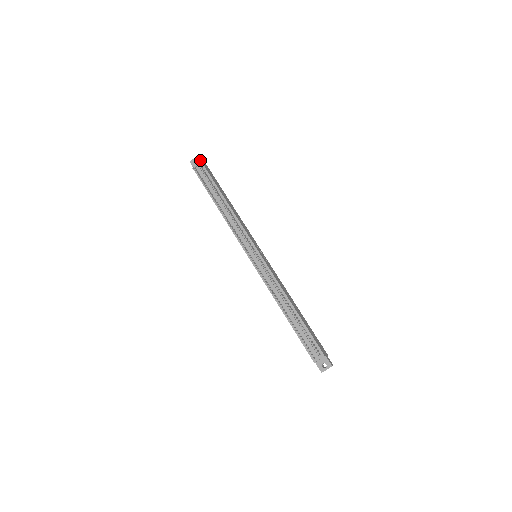
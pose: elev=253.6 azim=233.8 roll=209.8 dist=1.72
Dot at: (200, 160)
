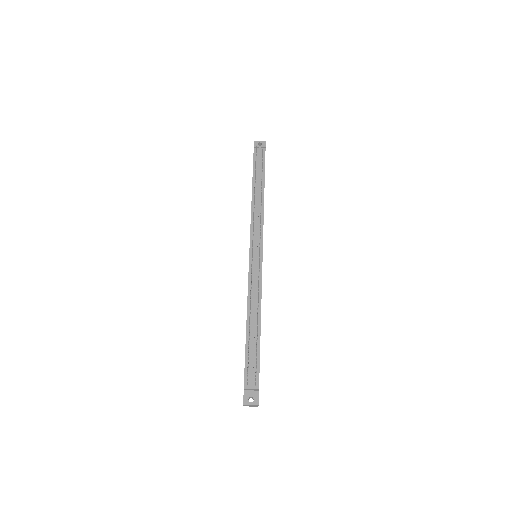
Dot at: occluded
